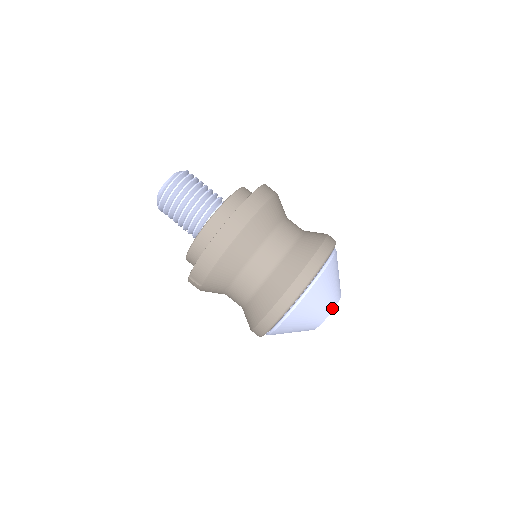
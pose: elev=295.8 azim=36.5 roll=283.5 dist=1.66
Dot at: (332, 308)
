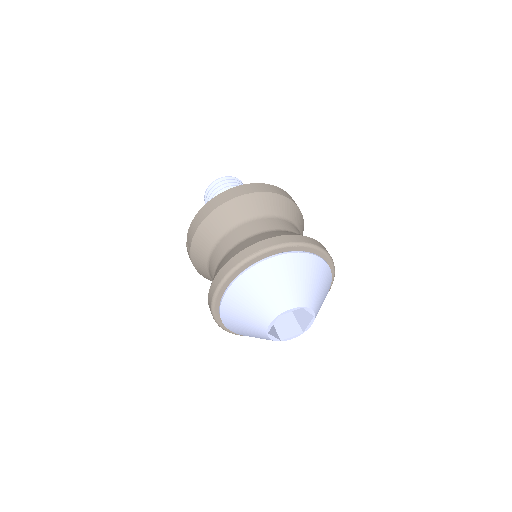
Dot at: (288, 307)
